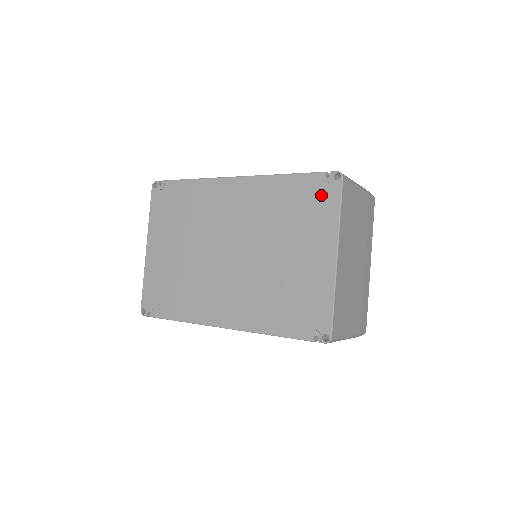
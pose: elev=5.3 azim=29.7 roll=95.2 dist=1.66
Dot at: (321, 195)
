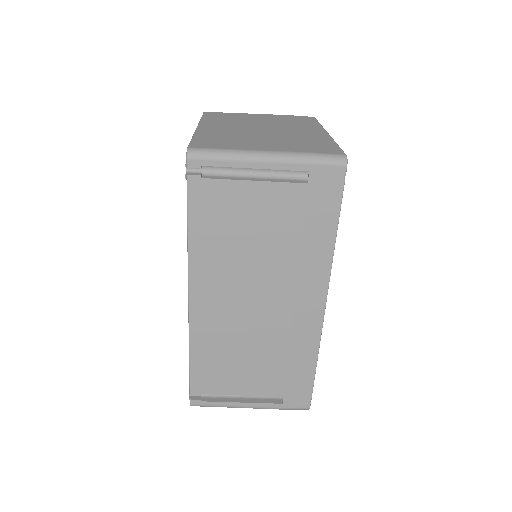
Dot at: occluded
